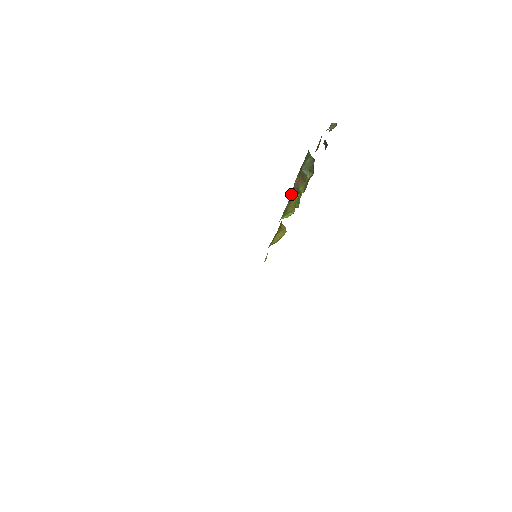
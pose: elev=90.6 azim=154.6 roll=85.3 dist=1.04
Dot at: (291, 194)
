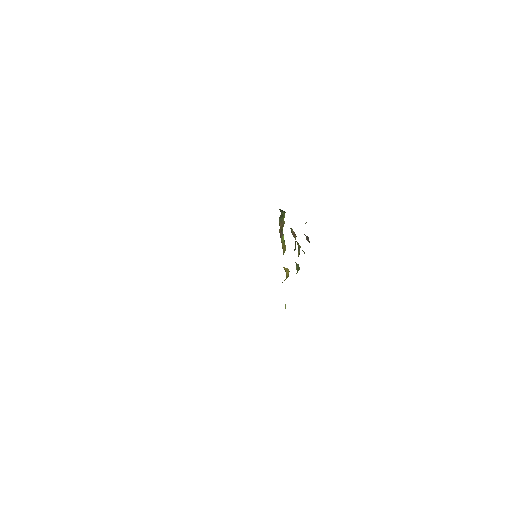
Dot at: occluded
